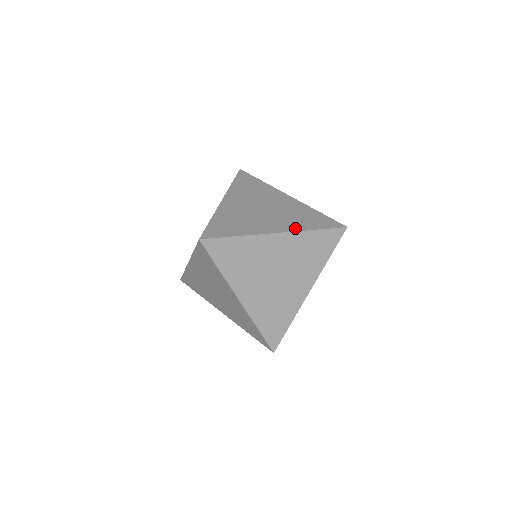
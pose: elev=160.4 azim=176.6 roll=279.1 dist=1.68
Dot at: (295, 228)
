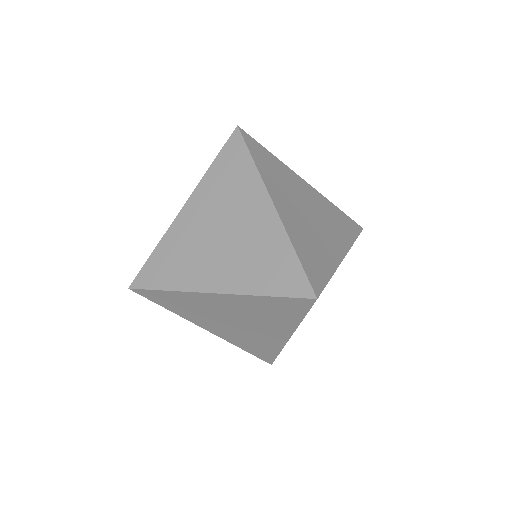
Dot at: (240, 287)
